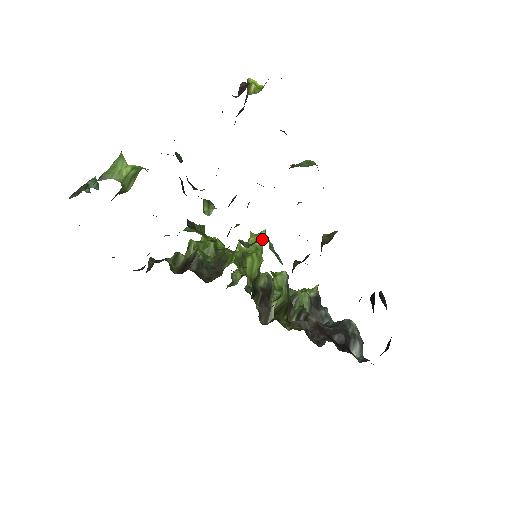
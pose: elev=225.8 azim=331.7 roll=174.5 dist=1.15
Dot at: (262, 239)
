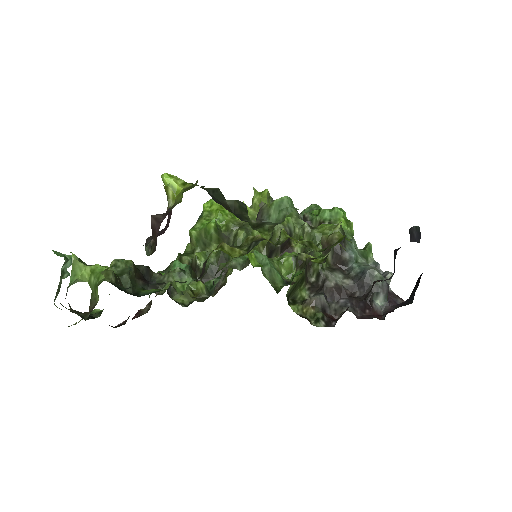
Dot at: (266, 200)
